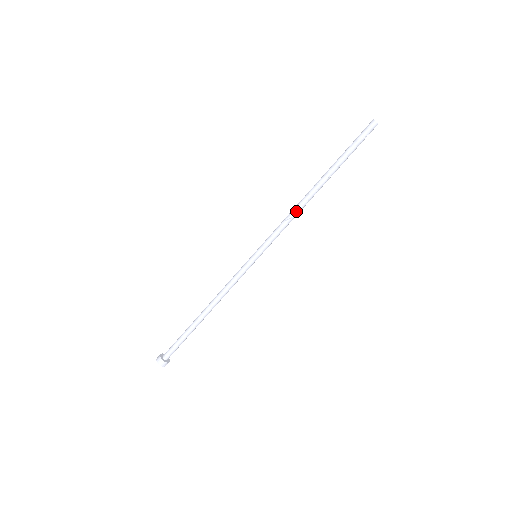
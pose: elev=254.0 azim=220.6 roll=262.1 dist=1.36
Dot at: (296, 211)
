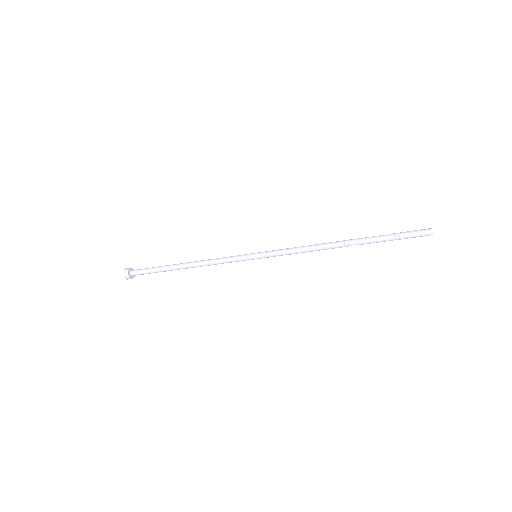
Dot at: occluded
